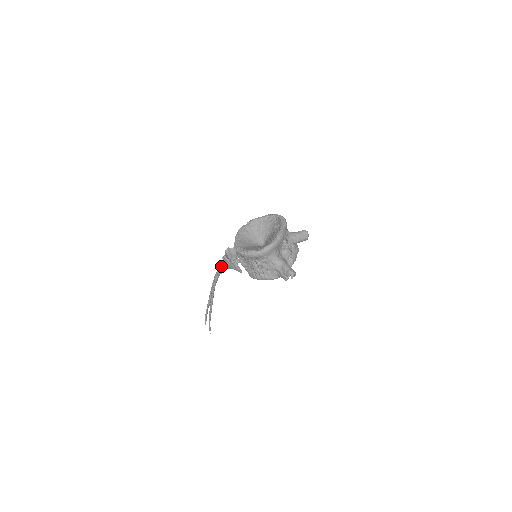
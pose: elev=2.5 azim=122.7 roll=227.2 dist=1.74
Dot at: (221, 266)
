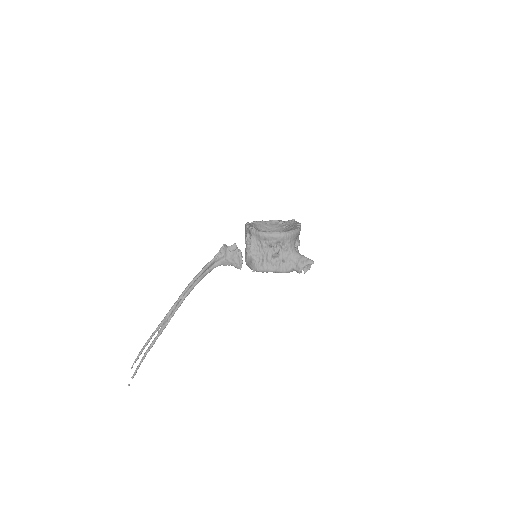
Dot at: (215, 261)
